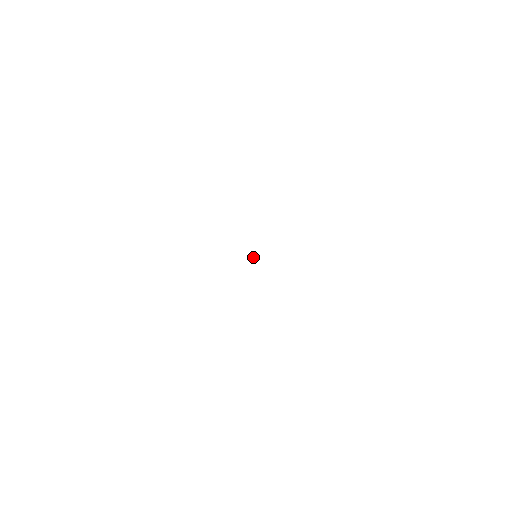
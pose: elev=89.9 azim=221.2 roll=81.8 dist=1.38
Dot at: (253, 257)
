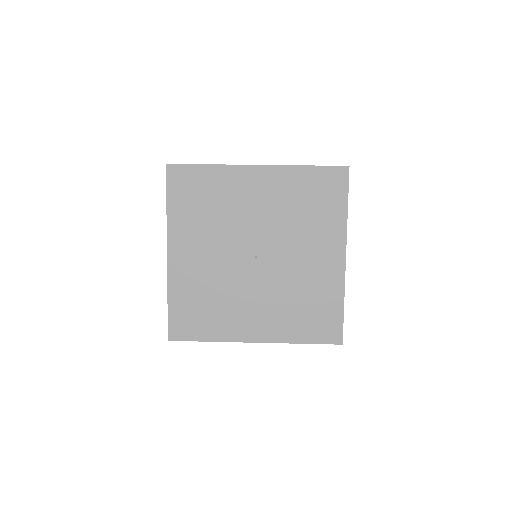
Dot at: (255, 255)
